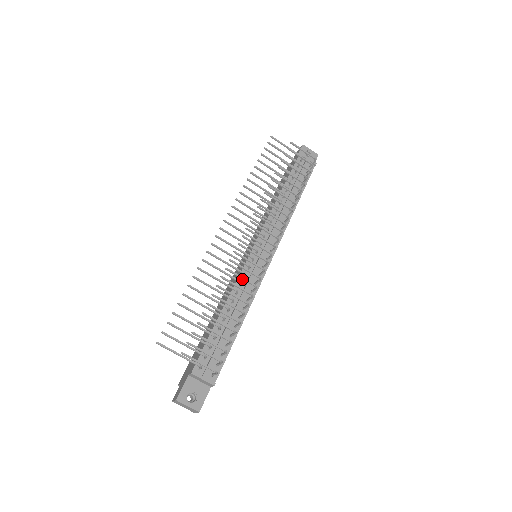
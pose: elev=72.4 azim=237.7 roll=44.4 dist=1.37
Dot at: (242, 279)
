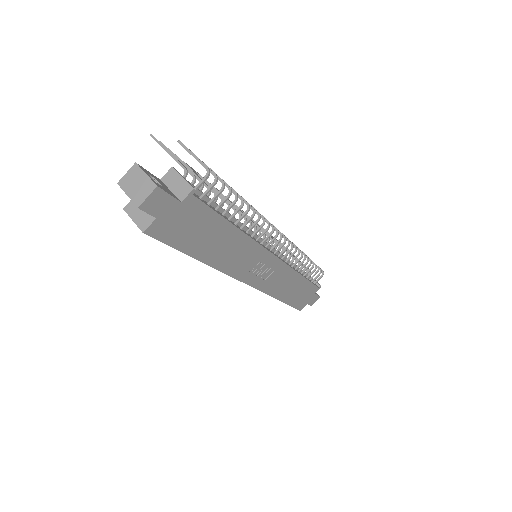
Dot at: occluded
